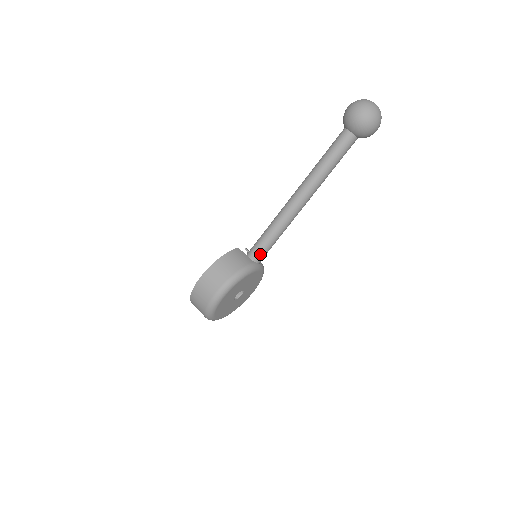
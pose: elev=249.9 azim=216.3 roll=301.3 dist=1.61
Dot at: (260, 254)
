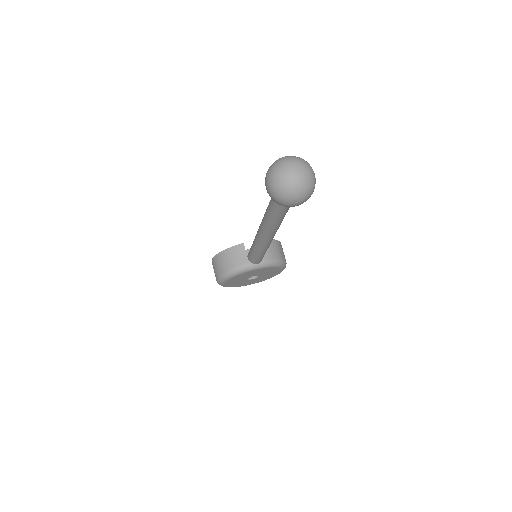
Dot at: (252, 259)
